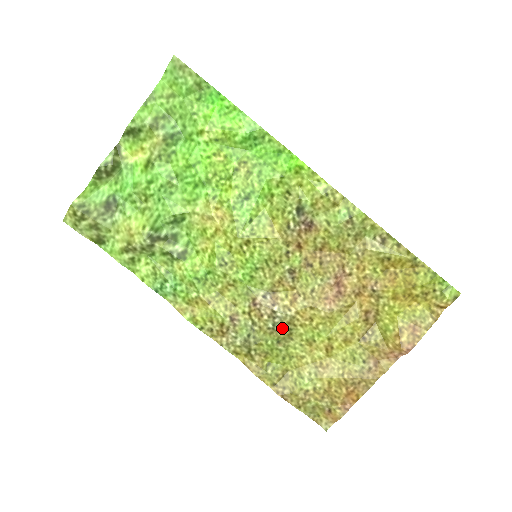
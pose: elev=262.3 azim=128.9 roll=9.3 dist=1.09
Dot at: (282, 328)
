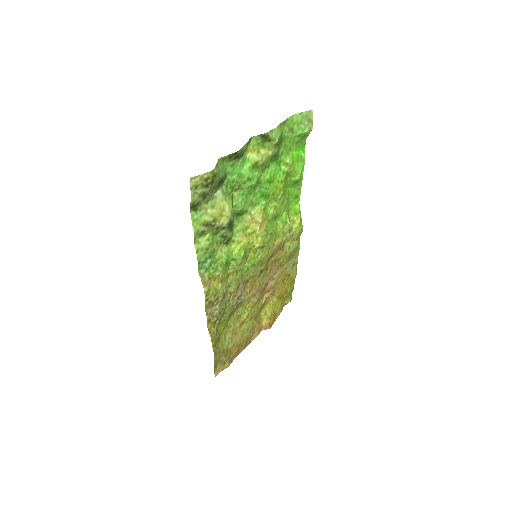
Dot at: (237, 306)
